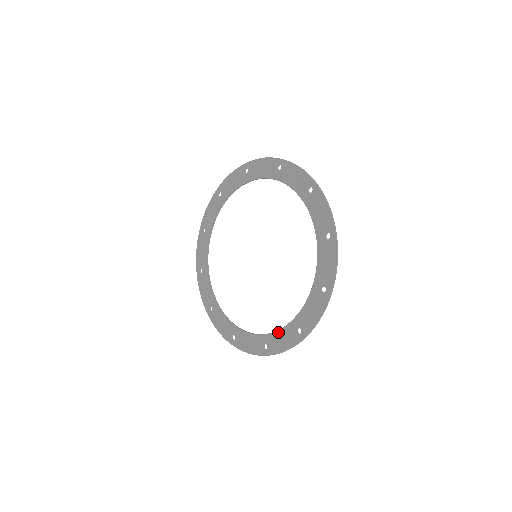
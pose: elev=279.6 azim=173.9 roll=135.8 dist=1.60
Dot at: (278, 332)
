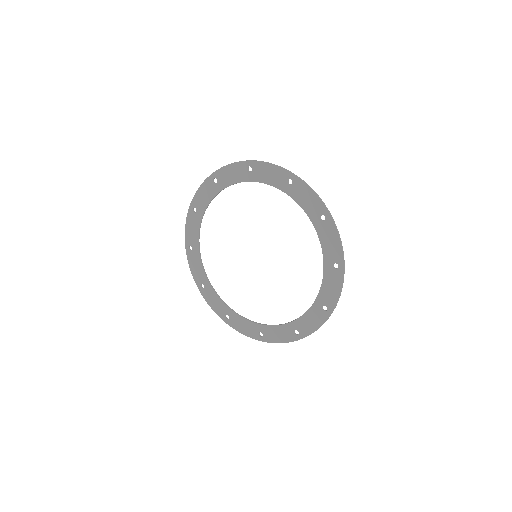
Dot at: (244, 320)
